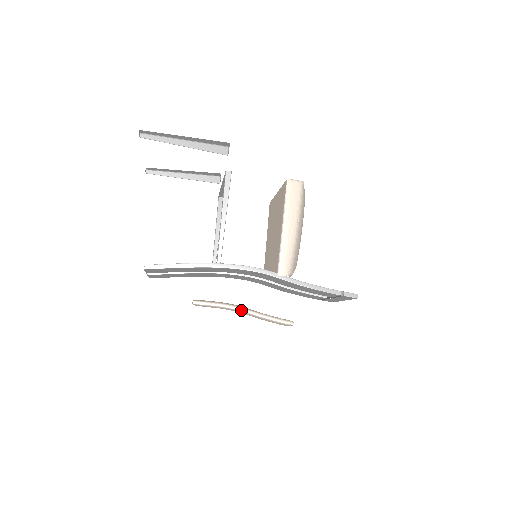
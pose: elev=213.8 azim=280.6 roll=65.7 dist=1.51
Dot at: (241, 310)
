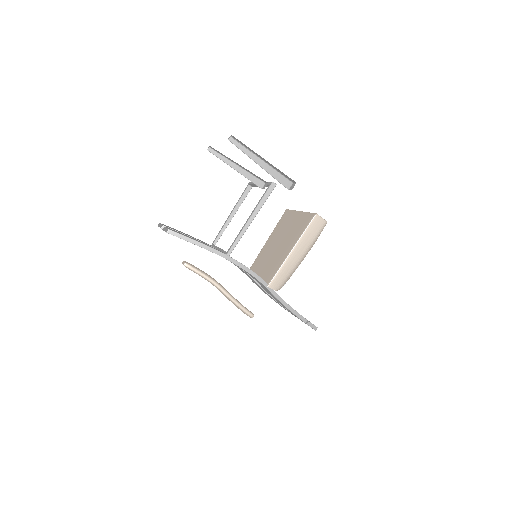
Dot at: (219, 288)
